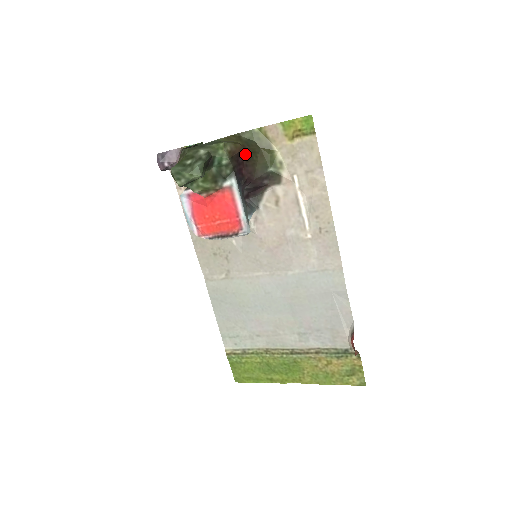
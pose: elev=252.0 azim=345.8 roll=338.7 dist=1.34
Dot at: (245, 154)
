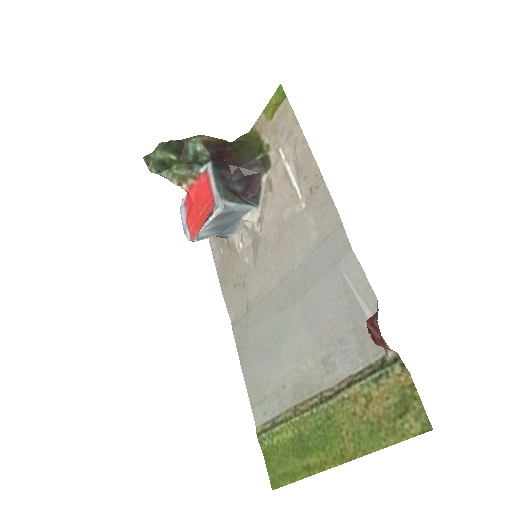
Dot at: (229, 147)
